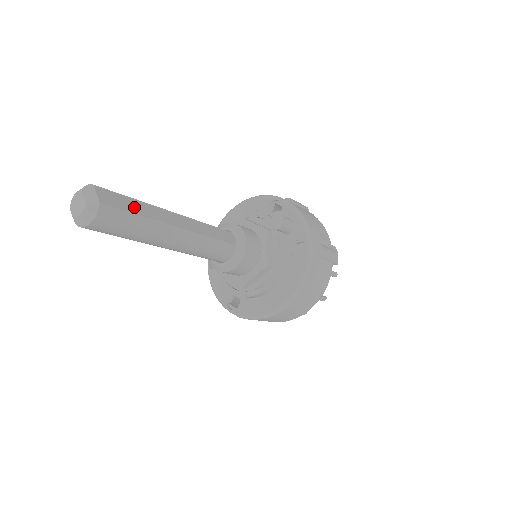
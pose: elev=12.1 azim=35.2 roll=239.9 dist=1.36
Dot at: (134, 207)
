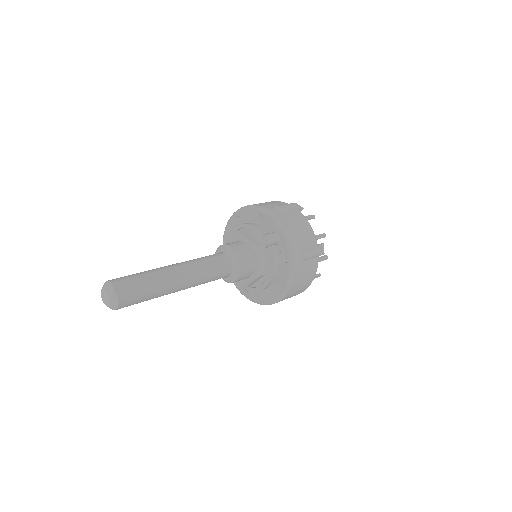
Dot at: (143, 284)
